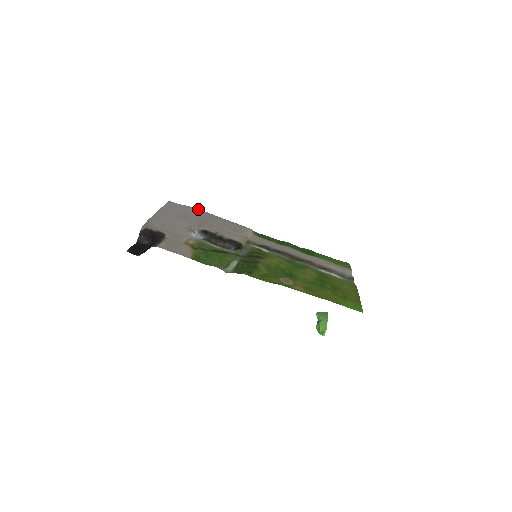
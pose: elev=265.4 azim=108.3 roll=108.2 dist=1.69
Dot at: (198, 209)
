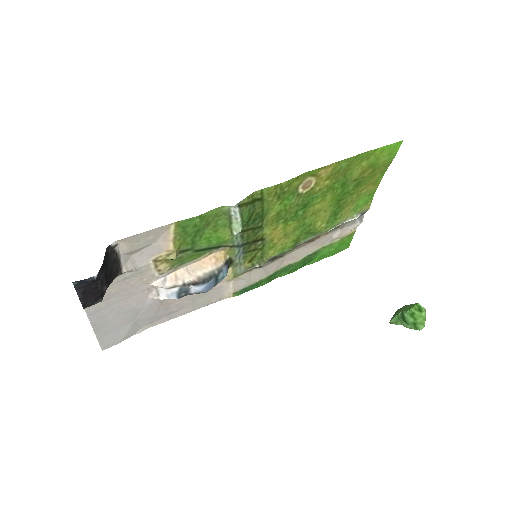
Dot at: (148, 327)
